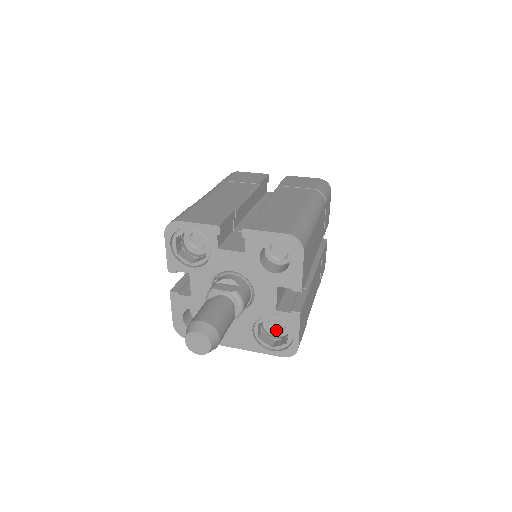
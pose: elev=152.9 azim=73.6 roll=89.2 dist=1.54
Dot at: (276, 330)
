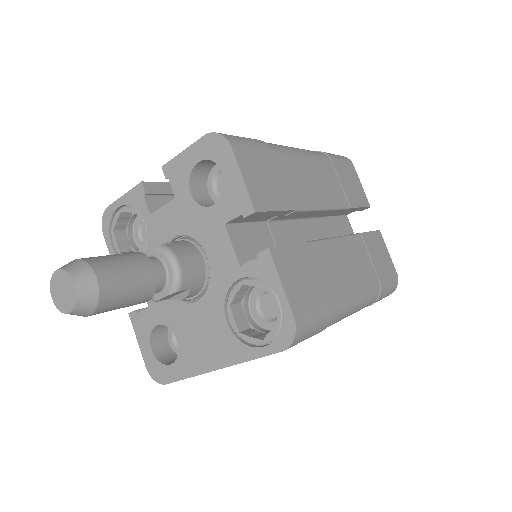
Dot at: (273, 319)
